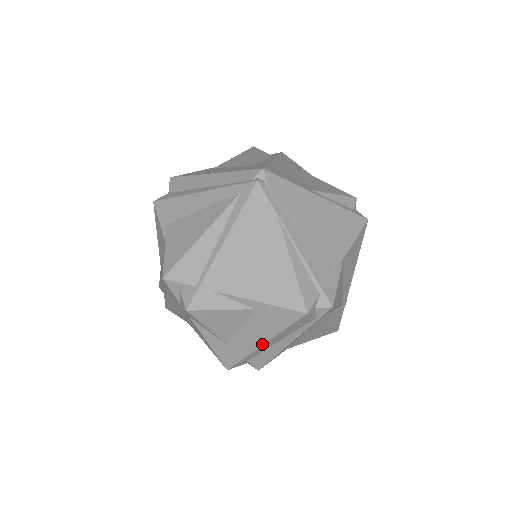
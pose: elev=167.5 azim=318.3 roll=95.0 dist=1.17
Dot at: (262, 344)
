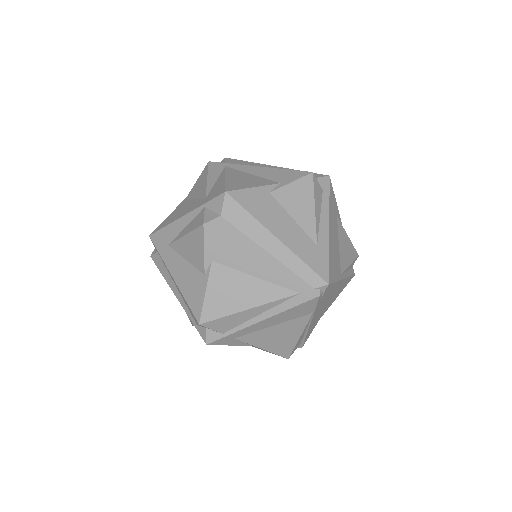
Dot at: occluded
